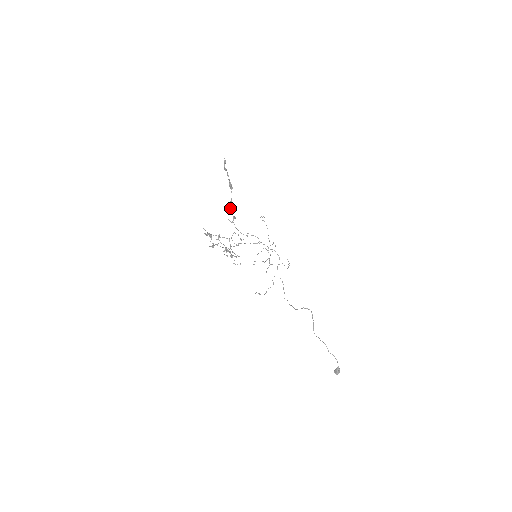
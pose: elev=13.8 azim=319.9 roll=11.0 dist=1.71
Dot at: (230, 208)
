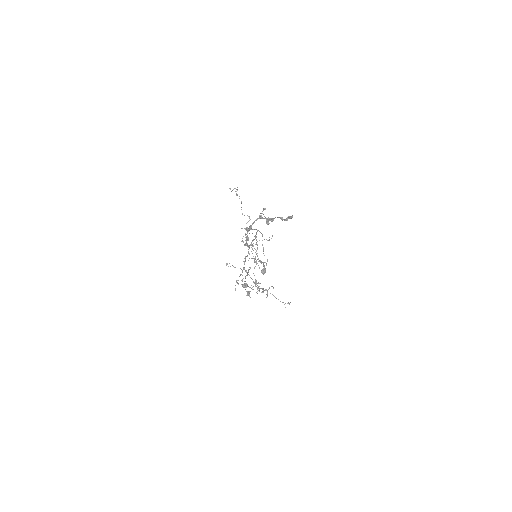
Dot at: occluded
